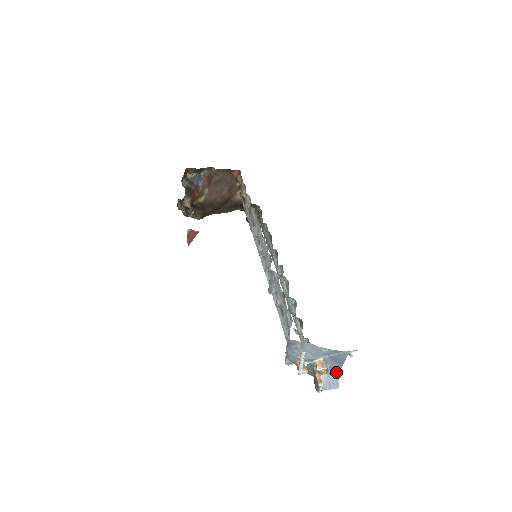
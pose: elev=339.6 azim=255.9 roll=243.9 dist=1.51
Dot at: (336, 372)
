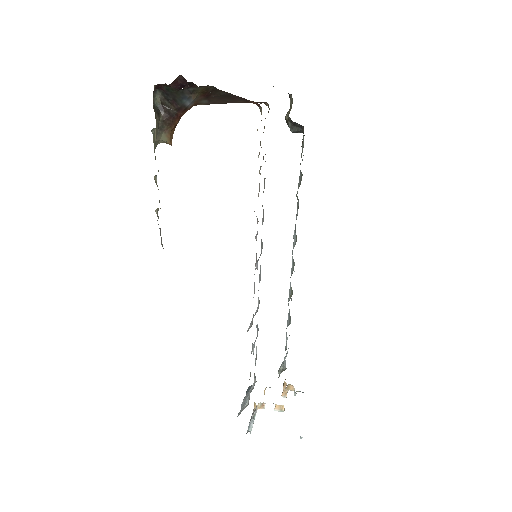
Dot at: occluded
